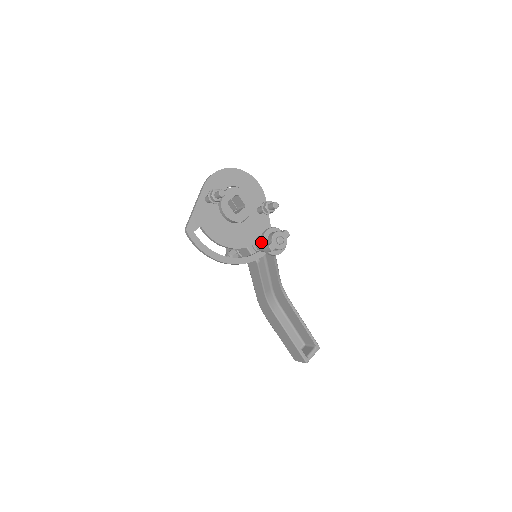
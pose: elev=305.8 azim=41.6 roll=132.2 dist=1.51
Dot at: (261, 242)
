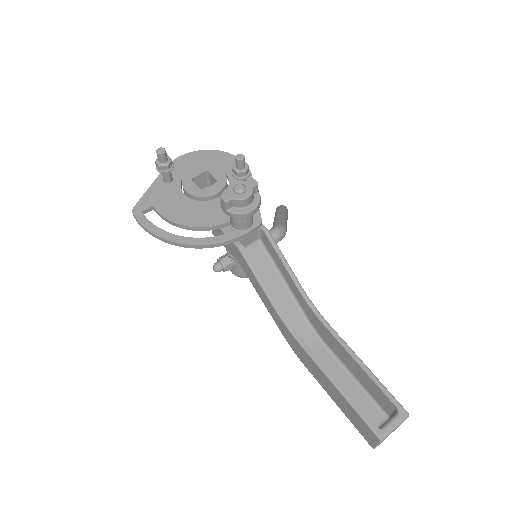
Dot at: (220, 202)
